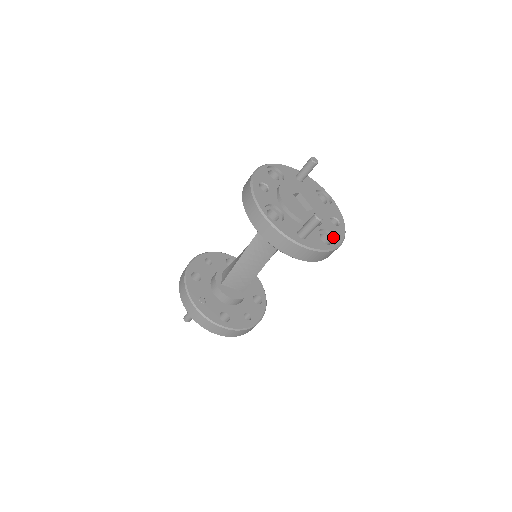
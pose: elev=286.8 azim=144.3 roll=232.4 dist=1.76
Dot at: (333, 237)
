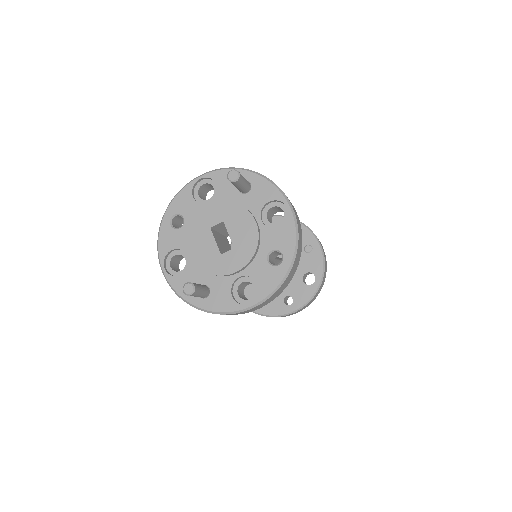
Dot at: (258, 287)
